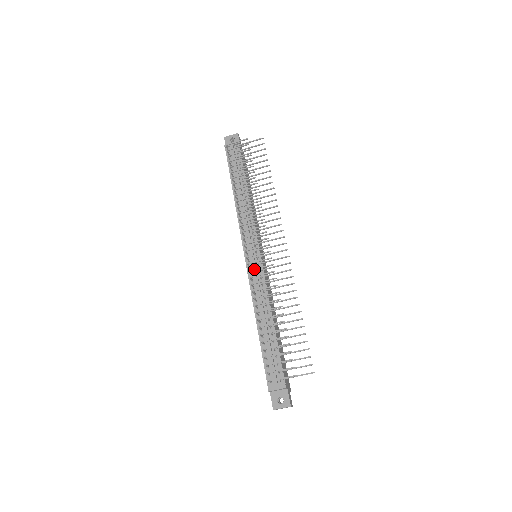
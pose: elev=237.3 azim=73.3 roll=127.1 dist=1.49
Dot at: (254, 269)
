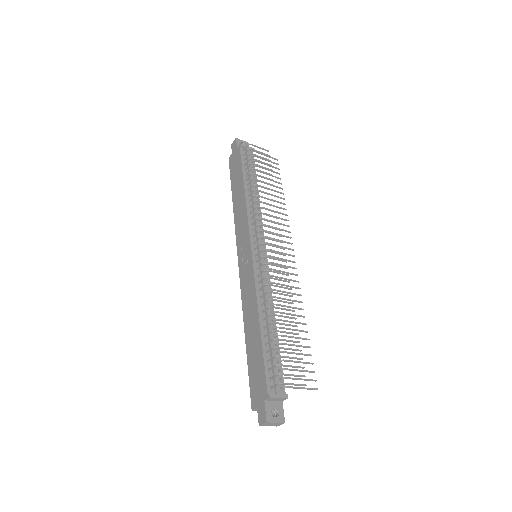
Dot at: (270, 264)
